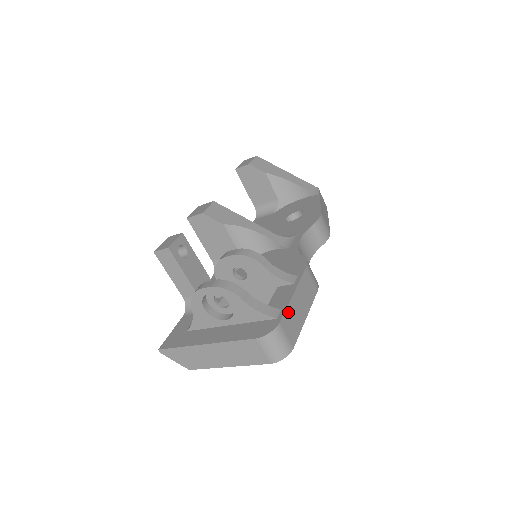
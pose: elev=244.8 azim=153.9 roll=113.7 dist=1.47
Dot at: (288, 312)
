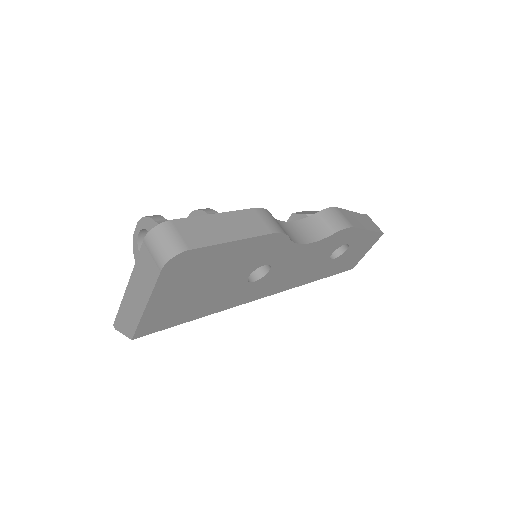
Dot at: (195, 221)
